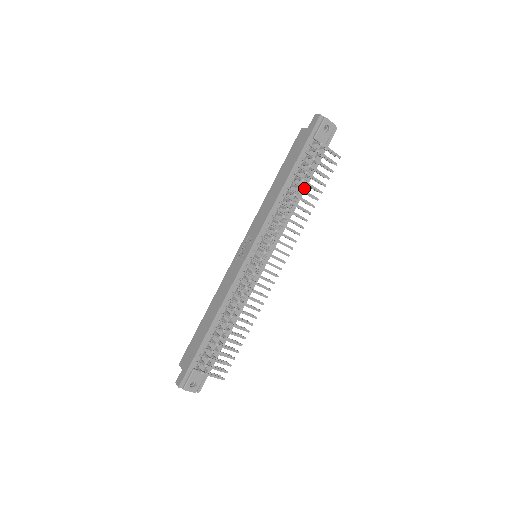
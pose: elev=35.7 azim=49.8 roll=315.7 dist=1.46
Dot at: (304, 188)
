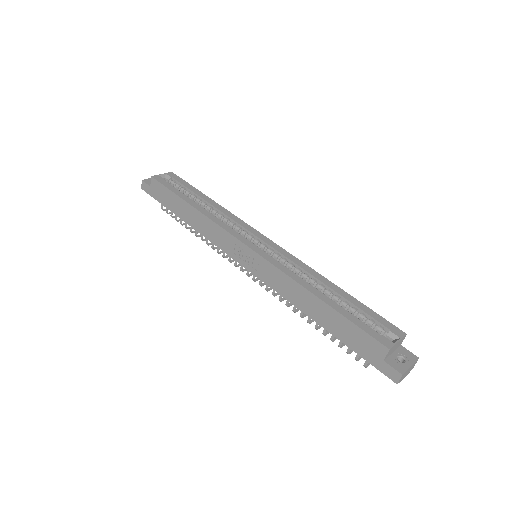
Dot at: occluded
